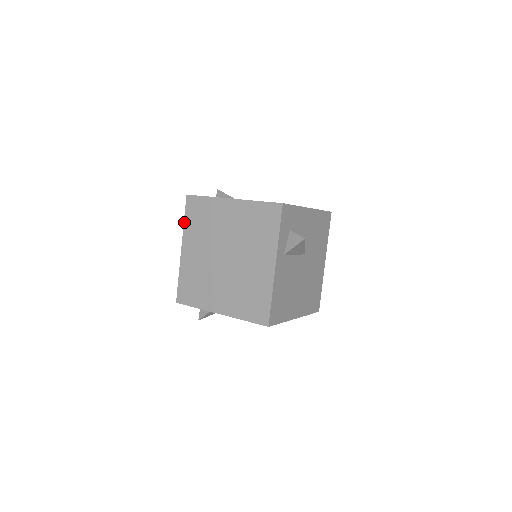
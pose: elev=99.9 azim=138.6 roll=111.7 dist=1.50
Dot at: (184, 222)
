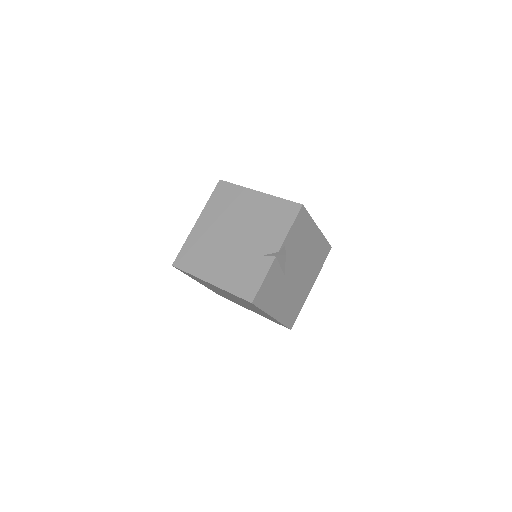
Dot at: (230, 293)
